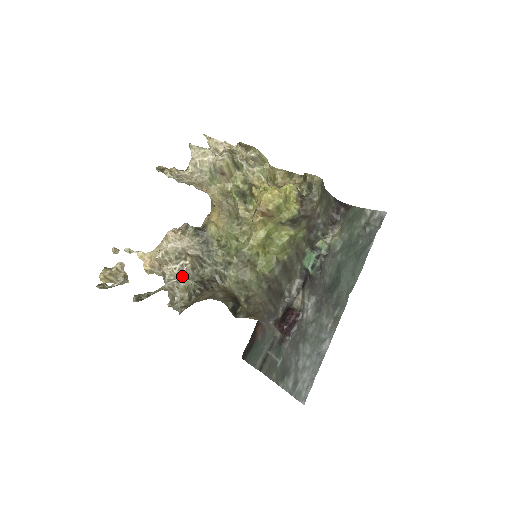
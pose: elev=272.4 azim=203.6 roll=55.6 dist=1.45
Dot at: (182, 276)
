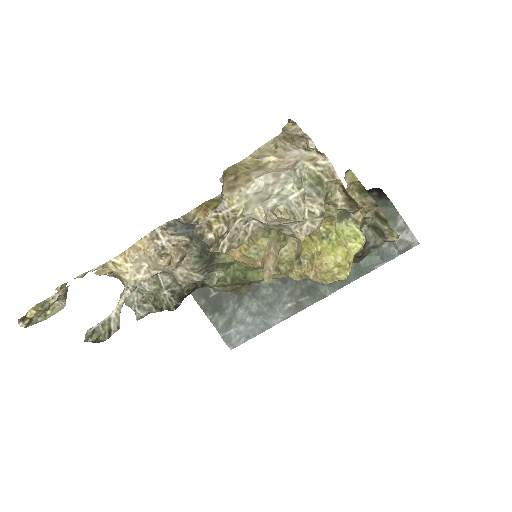
Dot at: occluded
